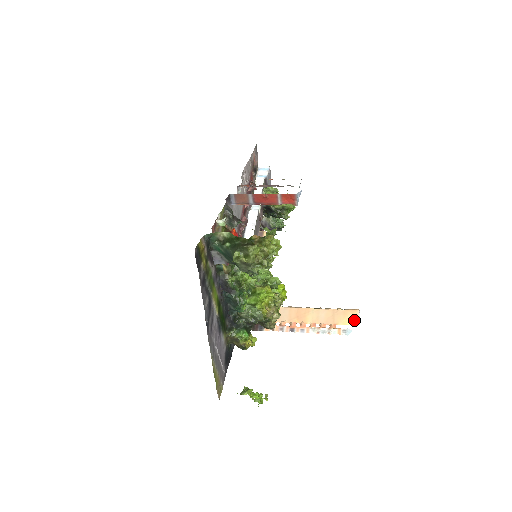
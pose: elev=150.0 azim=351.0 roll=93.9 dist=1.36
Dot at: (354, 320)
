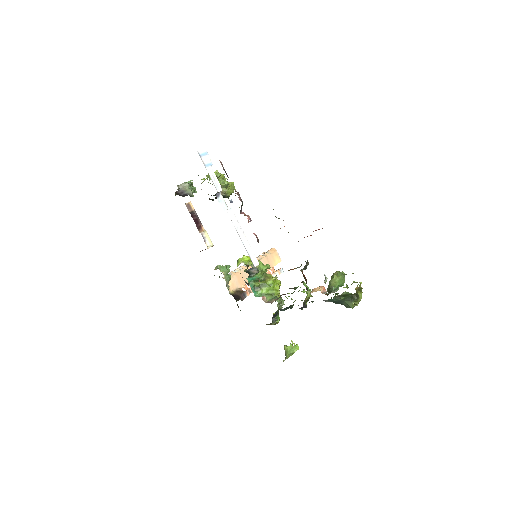
Dot at: (278, 259)
